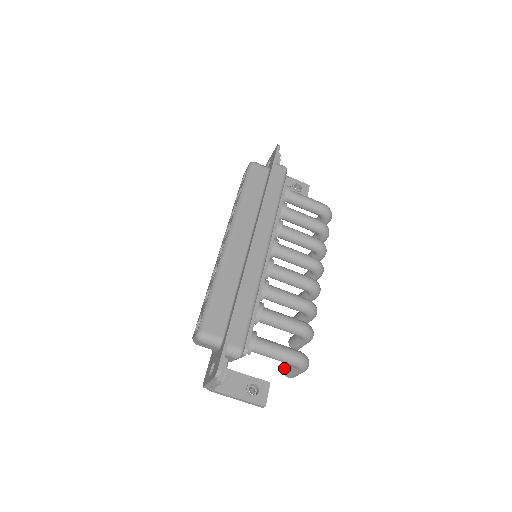
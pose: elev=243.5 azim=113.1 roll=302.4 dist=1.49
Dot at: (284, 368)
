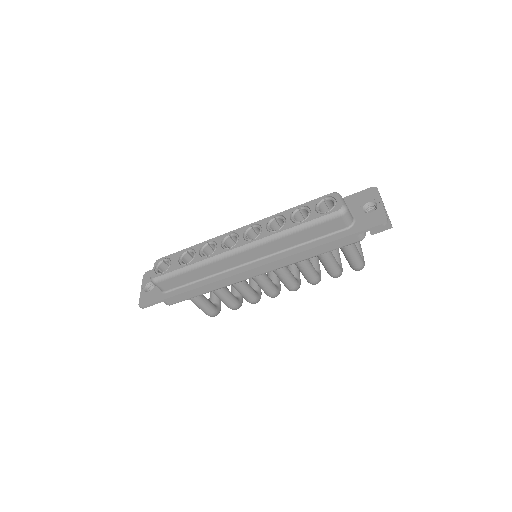
Dot at: occluded
